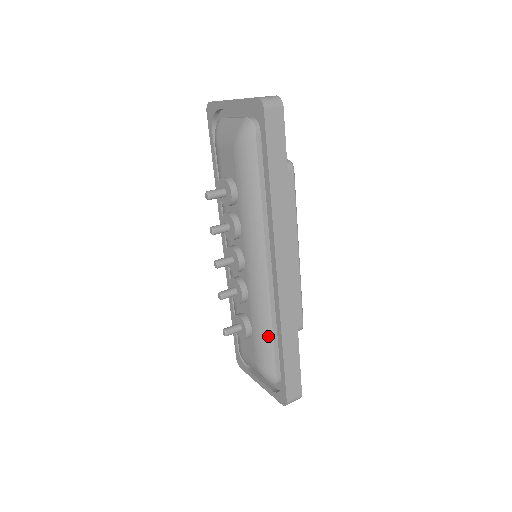
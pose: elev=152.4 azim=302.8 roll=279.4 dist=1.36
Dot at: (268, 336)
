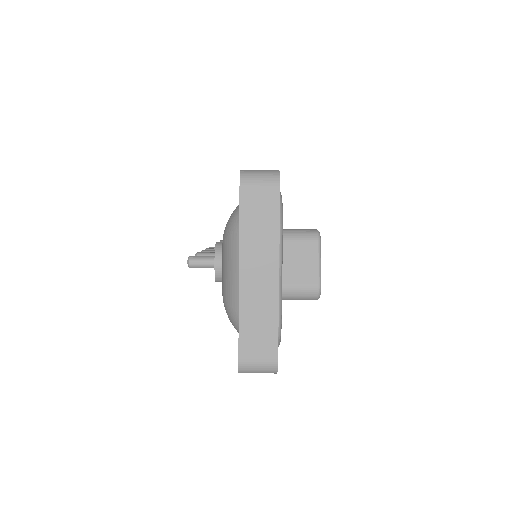
Dot at: occluded
